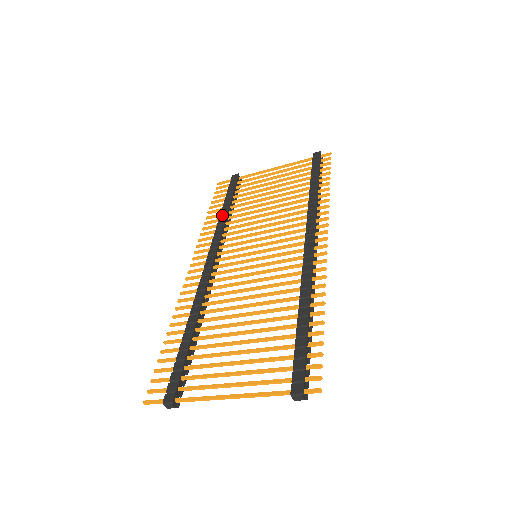
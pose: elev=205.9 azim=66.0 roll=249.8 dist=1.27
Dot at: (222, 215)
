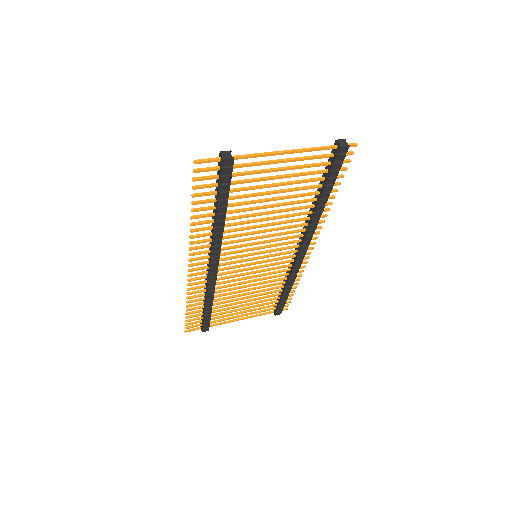
Dot at: (219, 224)
